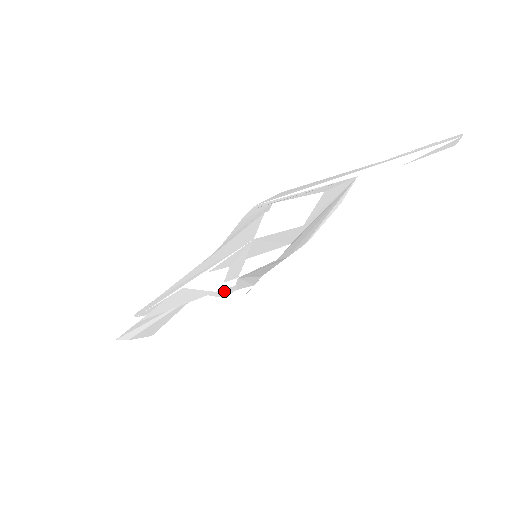
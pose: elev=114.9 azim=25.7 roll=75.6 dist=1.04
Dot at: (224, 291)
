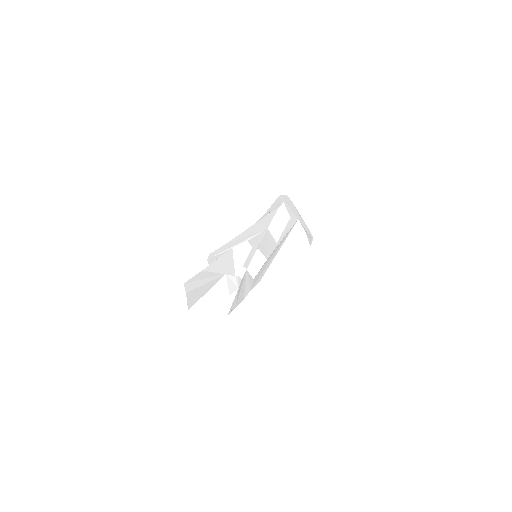
Dot at: (234, 284)
